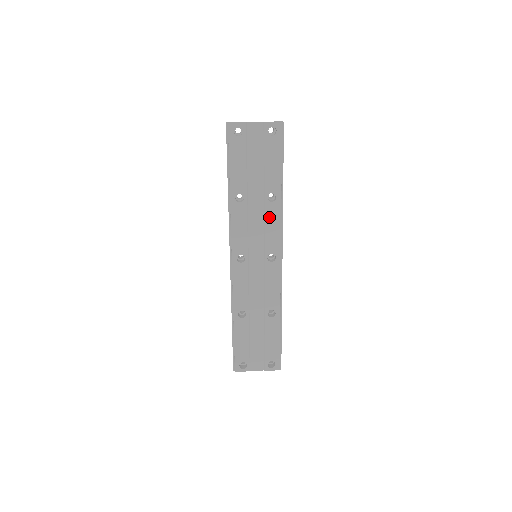
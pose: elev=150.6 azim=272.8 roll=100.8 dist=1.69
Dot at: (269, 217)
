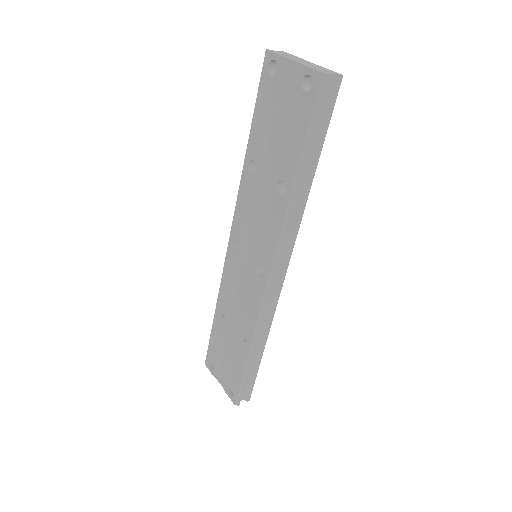
Dot at: (272, 214)
